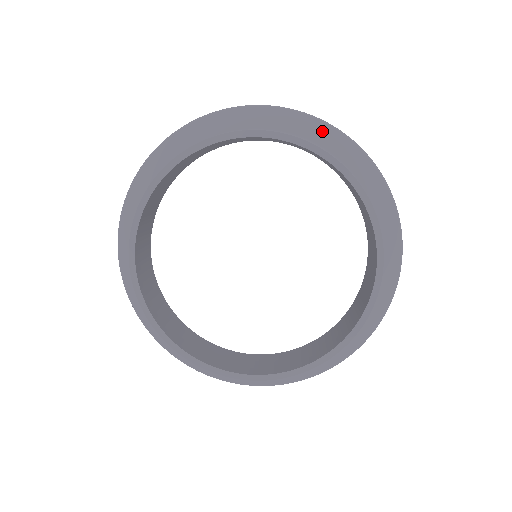
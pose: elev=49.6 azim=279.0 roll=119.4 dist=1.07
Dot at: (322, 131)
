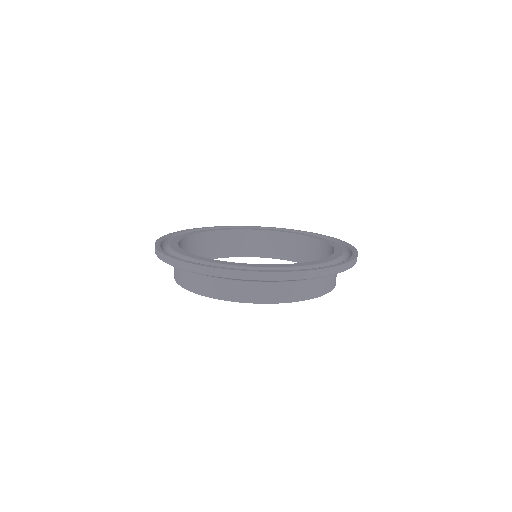
Dot at: occluded
